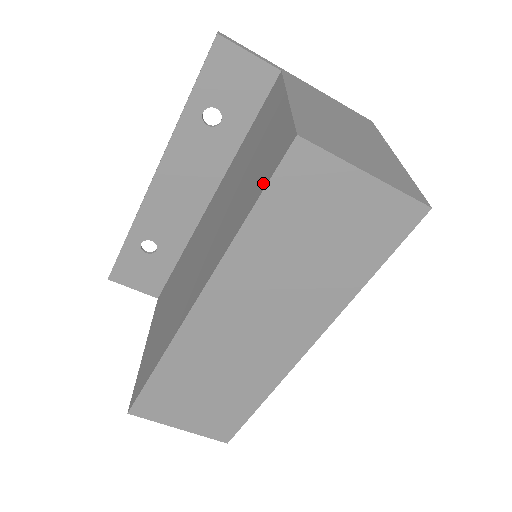
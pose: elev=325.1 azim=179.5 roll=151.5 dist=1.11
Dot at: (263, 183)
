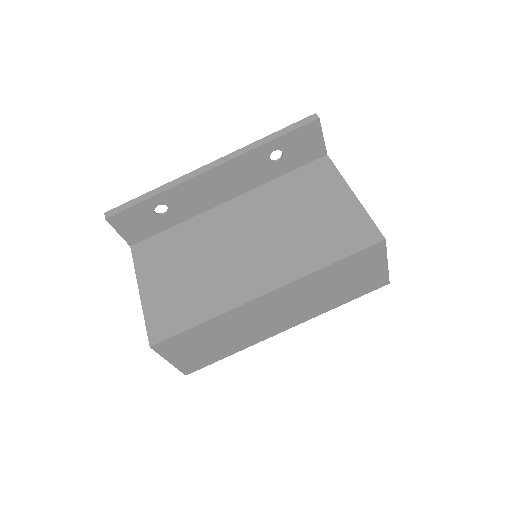
Dot at: (350, 248)
